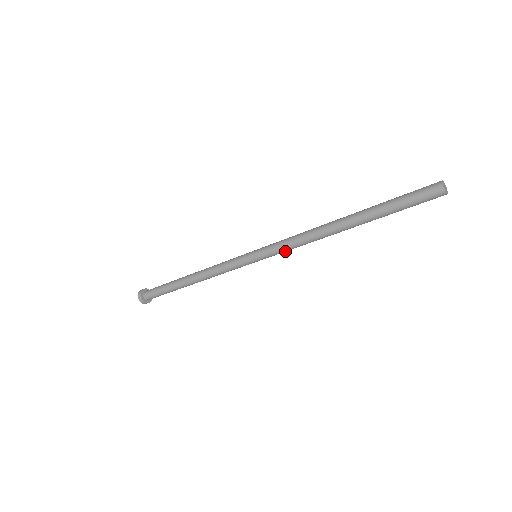
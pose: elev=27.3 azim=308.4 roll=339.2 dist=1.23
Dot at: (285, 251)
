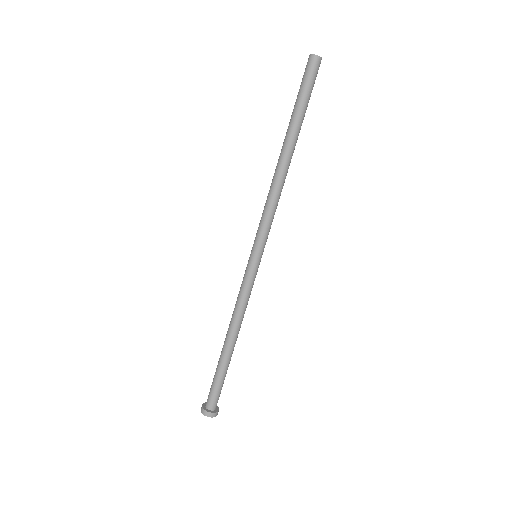
Dot at: (270, 224)
